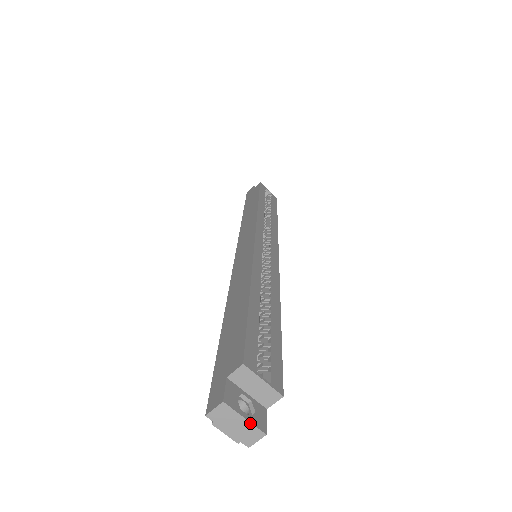
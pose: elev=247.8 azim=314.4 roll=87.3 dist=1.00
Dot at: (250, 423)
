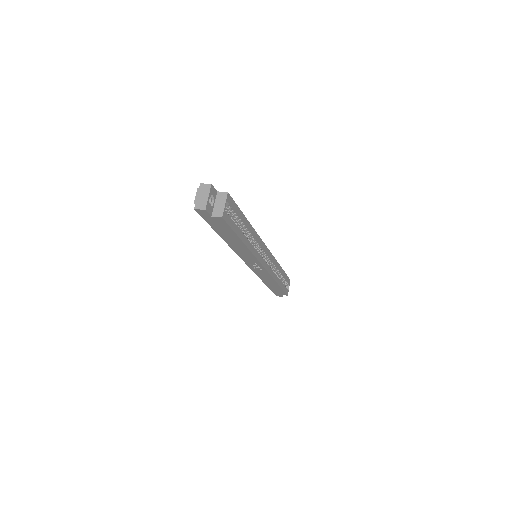
Dot at: (207, 200)
